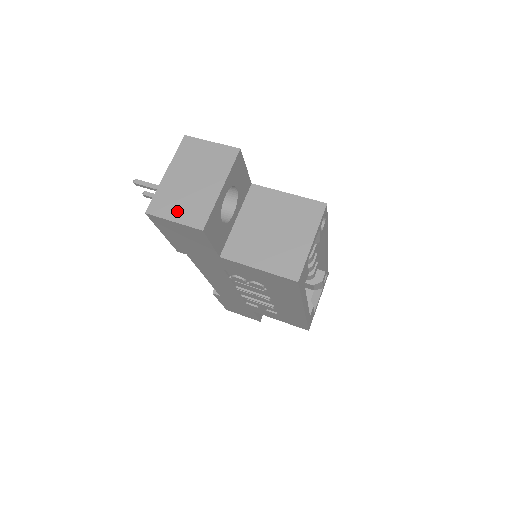
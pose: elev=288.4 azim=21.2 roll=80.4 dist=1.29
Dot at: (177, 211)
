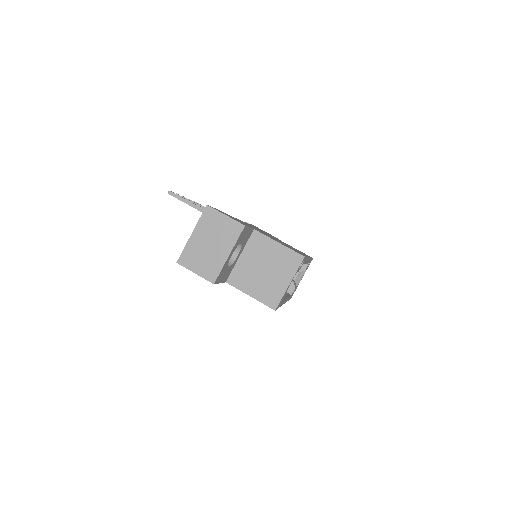
Dot at: (198, 266)
